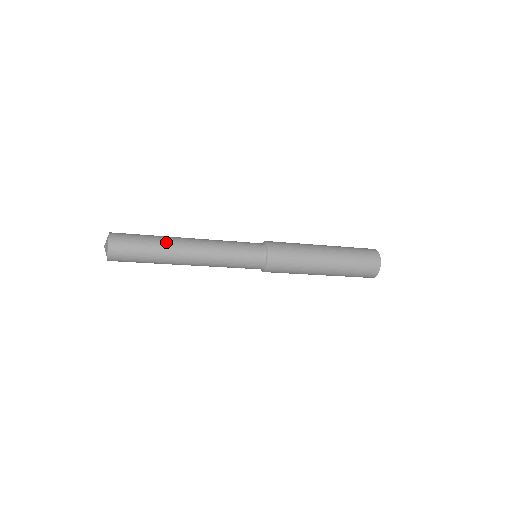
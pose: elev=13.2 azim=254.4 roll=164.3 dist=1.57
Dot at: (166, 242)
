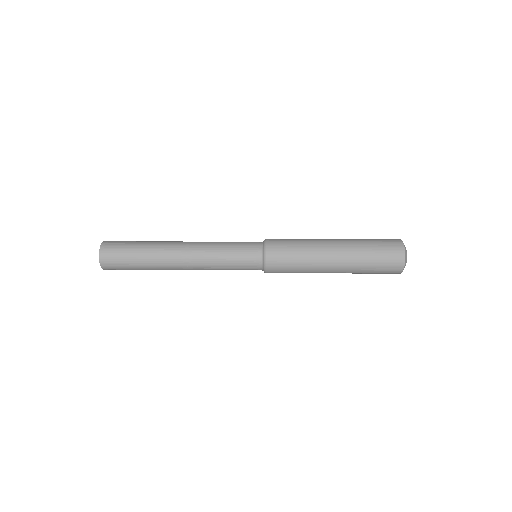
Dot at: (155, 260)
